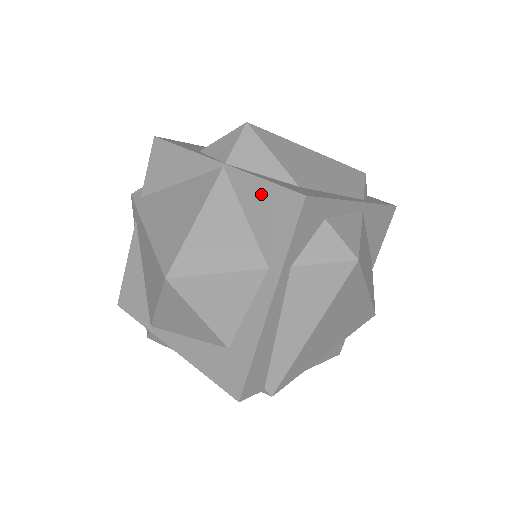
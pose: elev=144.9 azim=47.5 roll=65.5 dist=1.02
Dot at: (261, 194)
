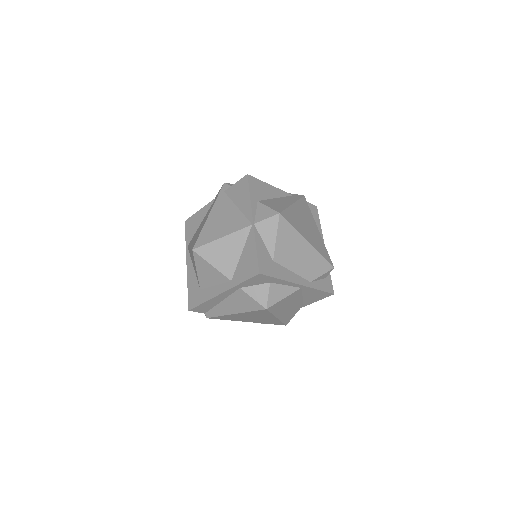
Dot at: (251, 253)
